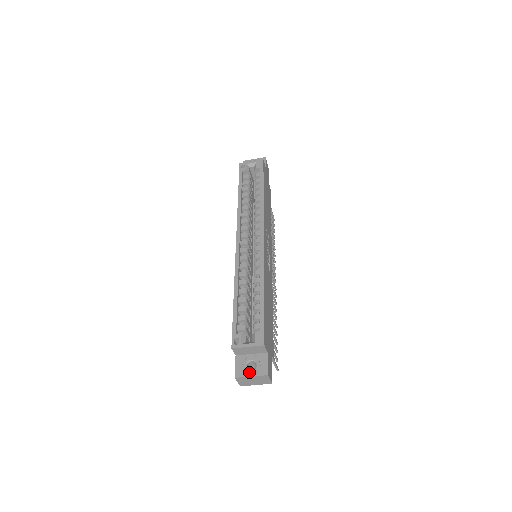
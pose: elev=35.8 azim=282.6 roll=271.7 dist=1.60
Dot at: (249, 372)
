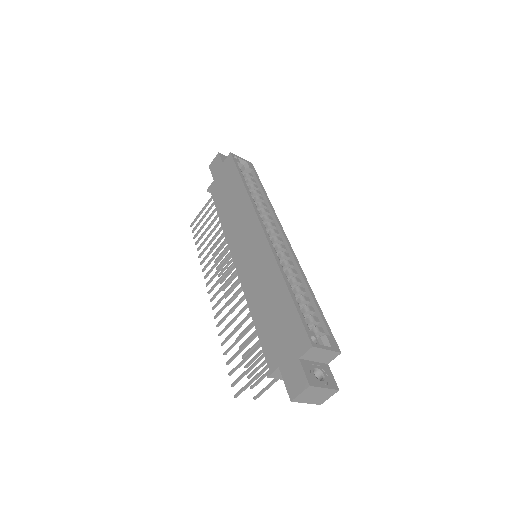
Dot at: (321, 382)
